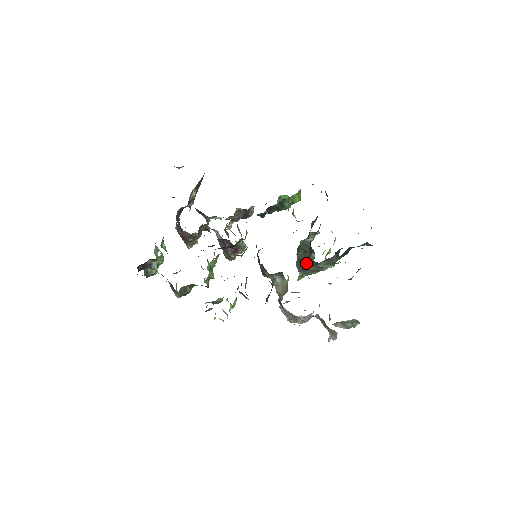
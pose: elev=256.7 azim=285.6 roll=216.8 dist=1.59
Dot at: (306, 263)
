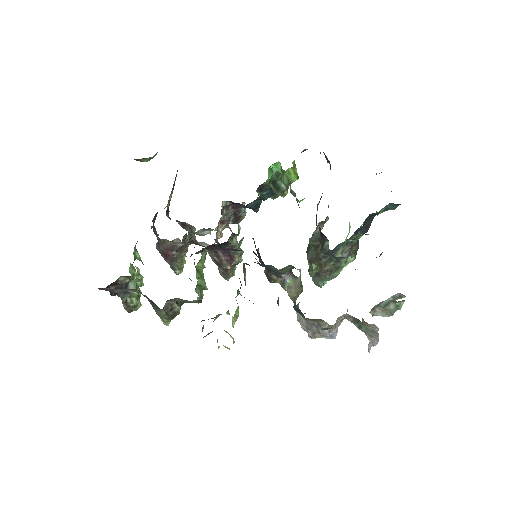
Dot at: (320, 262)
